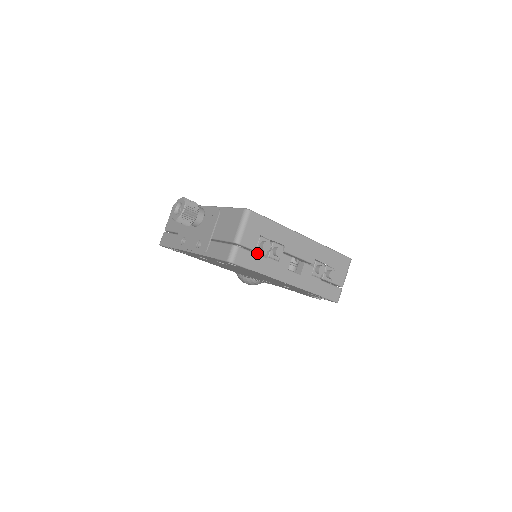
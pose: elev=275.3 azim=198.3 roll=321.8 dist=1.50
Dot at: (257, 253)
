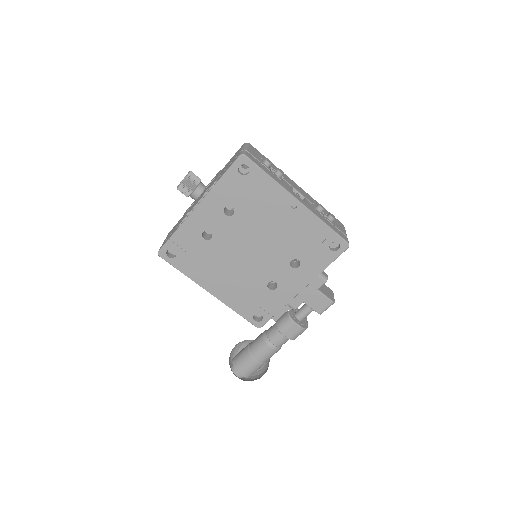
Dot at: occluded
